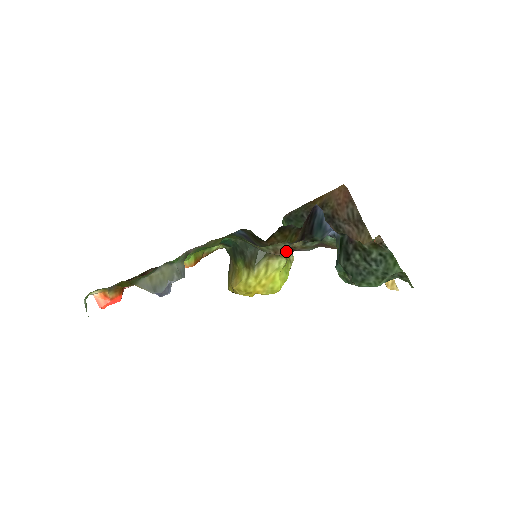
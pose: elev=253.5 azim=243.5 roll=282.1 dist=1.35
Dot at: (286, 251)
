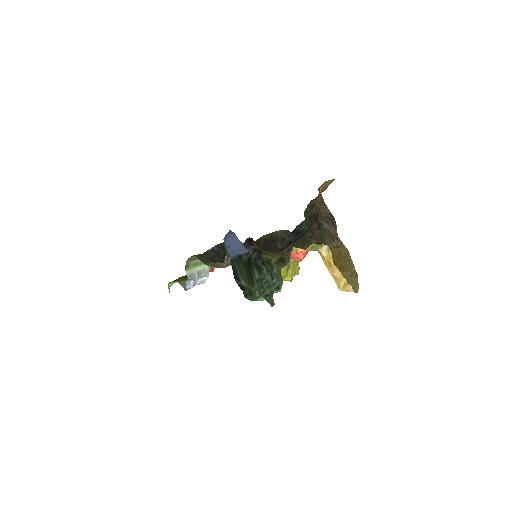
Dot at: (226, 265)
